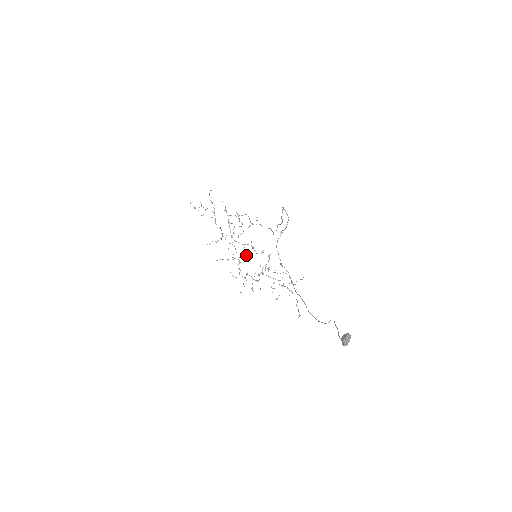
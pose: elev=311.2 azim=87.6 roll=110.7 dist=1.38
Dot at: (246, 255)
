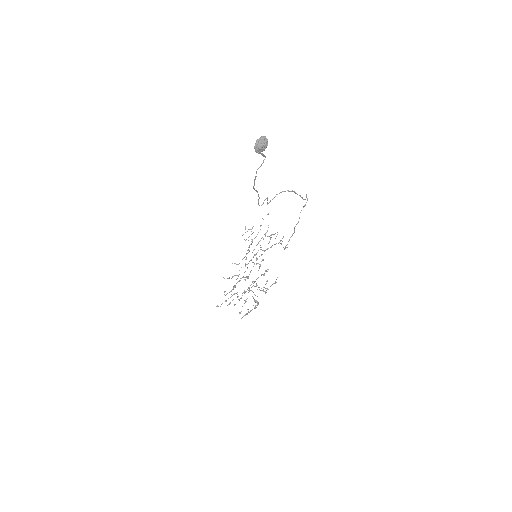
Dot at: occluded
